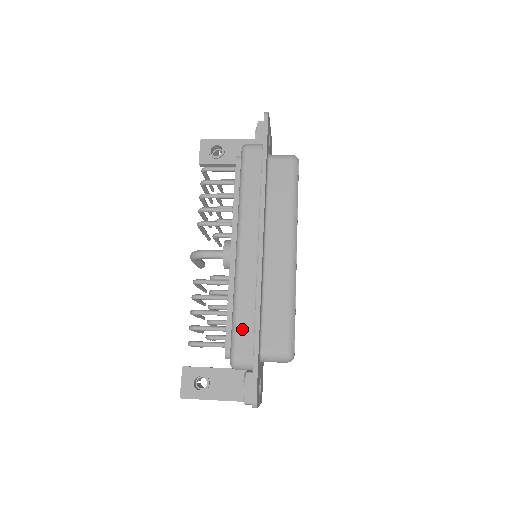
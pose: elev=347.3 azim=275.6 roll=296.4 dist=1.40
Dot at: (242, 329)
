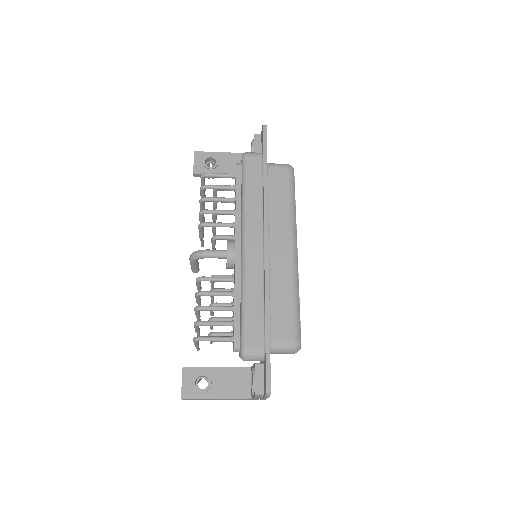
Dot at: (252, 320)
